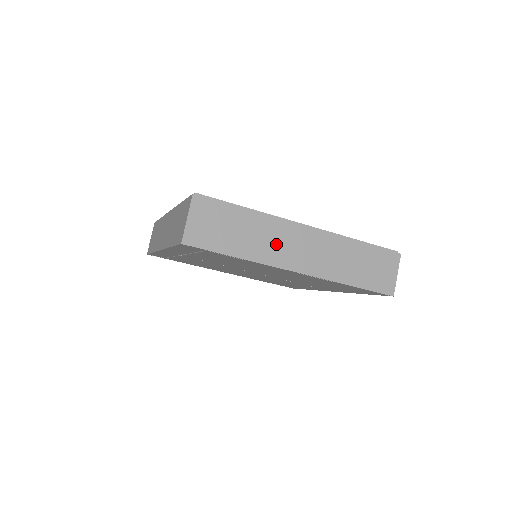
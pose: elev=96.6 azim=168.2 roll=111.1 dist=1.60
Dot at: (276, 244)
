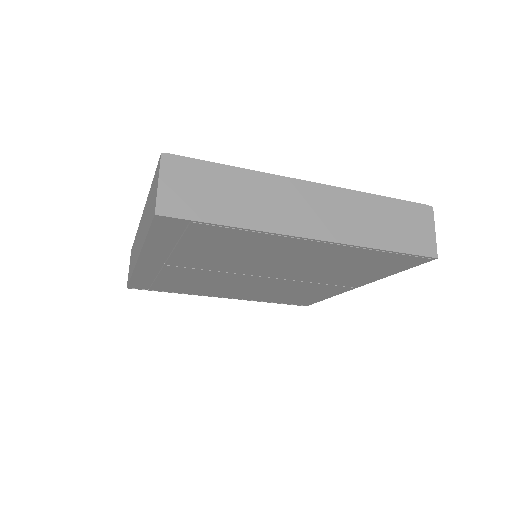
Dot at: (278, 206)
